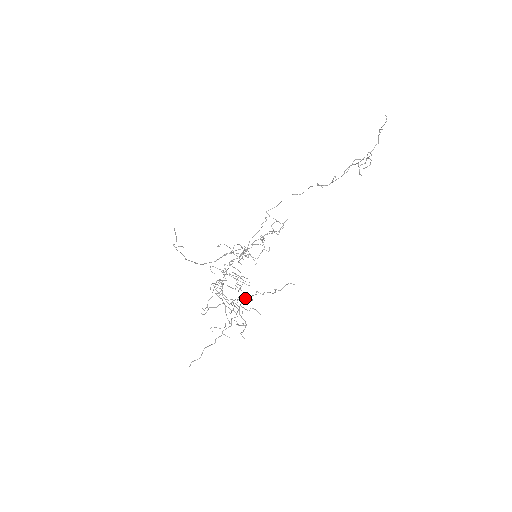
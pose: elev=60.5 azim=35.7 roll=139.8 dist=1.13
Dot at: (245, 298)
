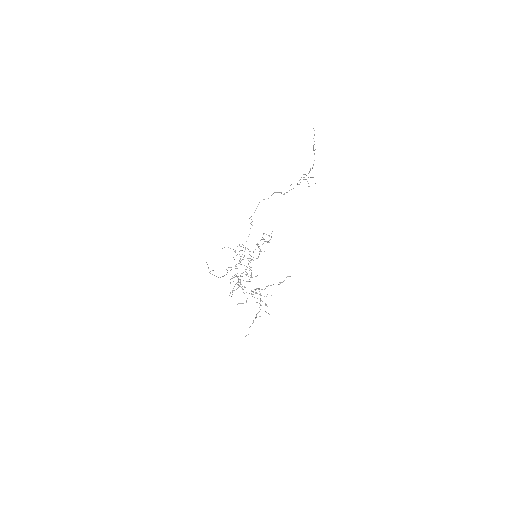
Dot at: (261, 289)
